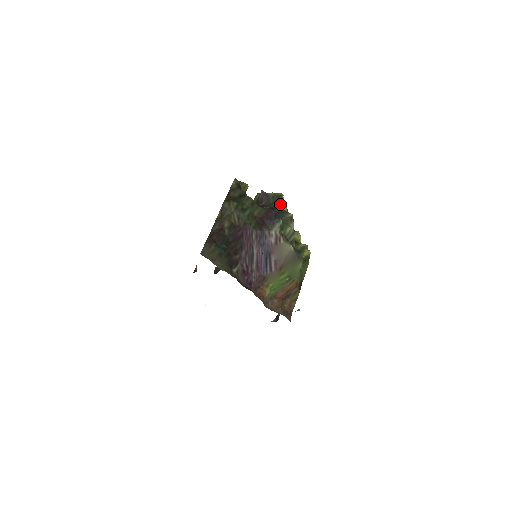
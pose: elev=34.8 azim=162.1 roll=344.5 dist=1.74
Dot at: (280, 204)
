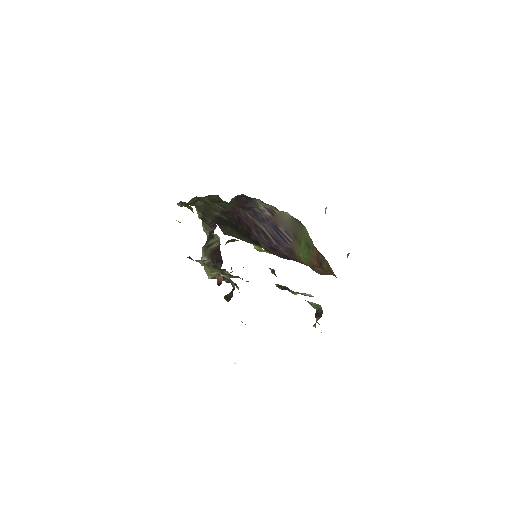
Dot at: occluded
